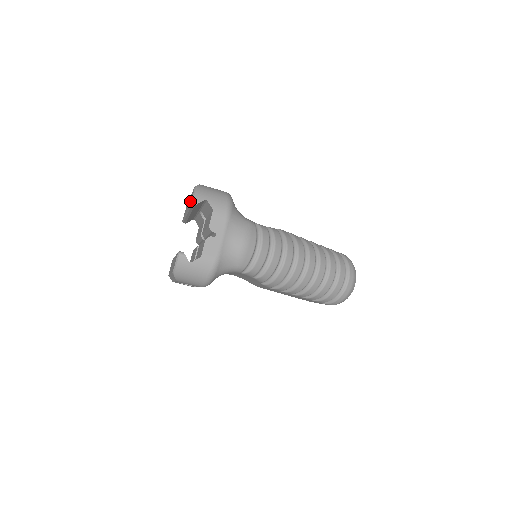
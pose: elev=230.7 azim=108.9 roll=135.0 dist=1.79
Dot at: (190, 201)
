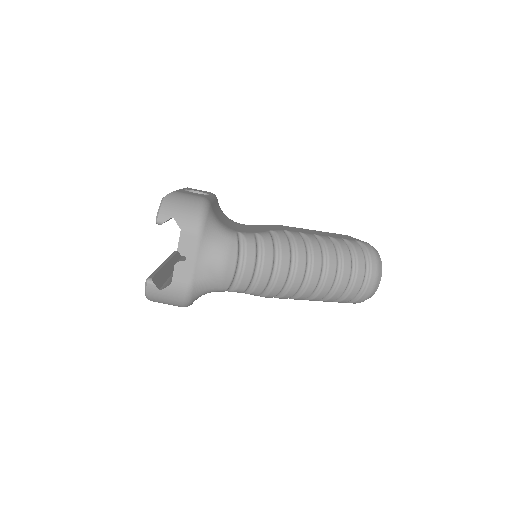
Dot at: occluded
